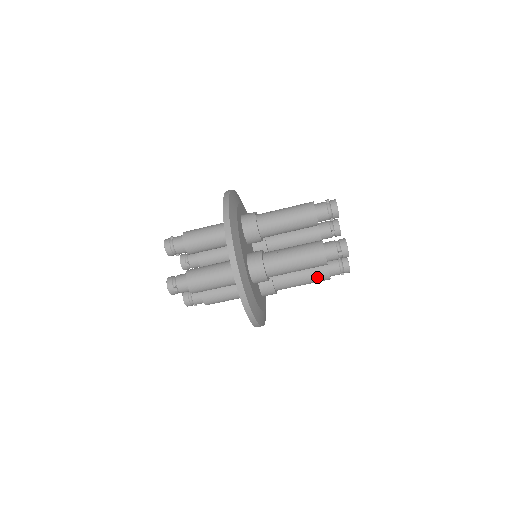
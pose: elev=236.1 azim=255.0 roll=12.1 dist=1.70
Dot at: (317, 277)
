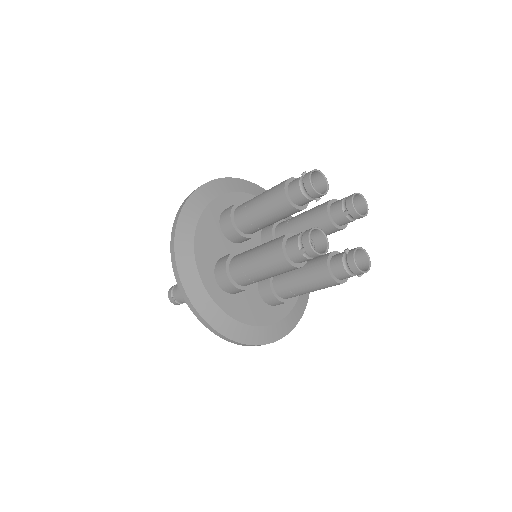
Dot at: occluded
